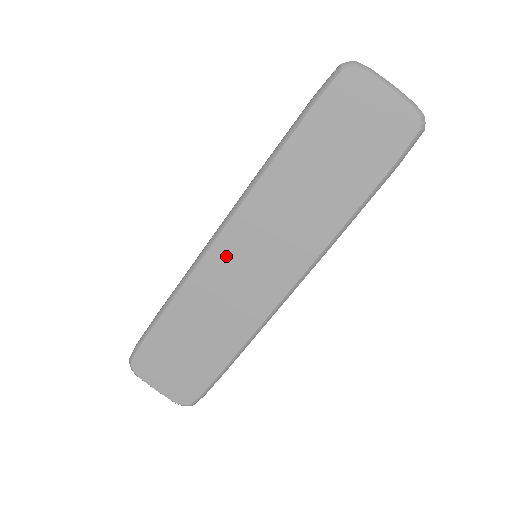
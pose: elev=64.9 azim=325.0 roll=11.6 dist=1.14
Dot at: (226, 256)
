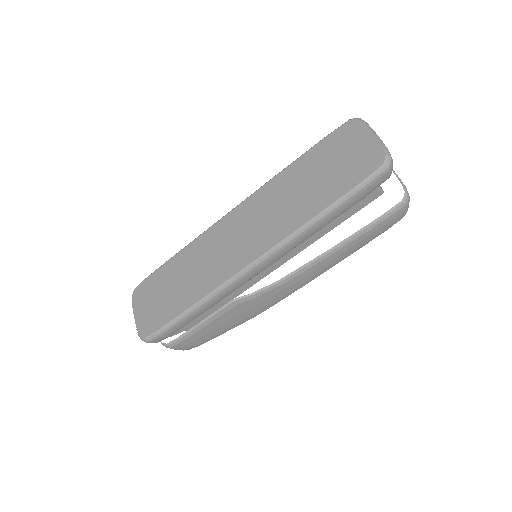
Dot at: (227, 226)
